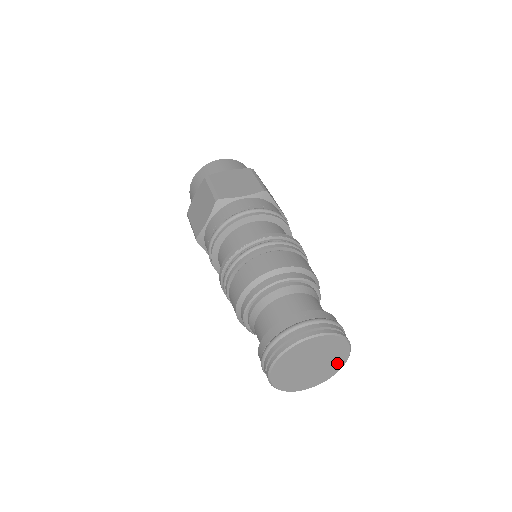
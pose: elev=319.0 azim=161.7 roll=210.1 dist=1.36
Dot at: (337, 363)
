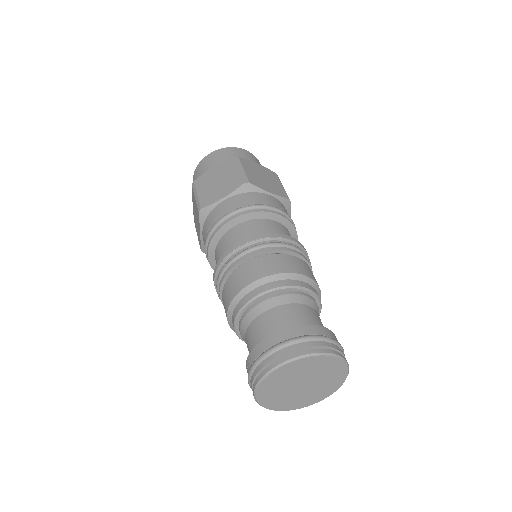
Dot at: (320, 394)
